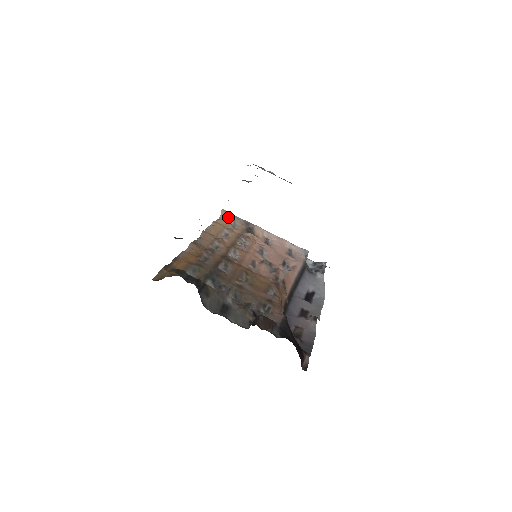
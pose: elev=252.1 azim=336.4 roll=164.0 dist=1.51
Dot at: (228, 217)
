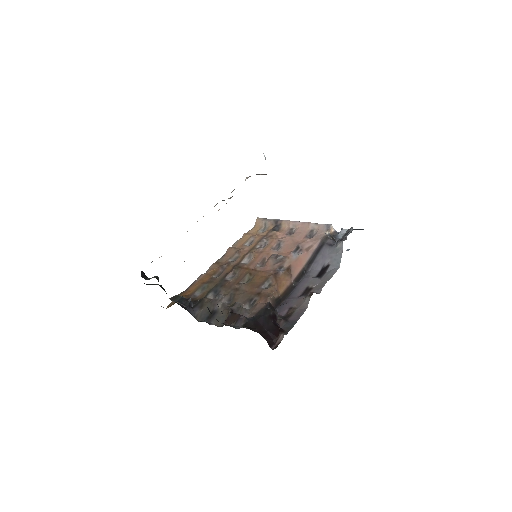
Dot at: (260, 223)
